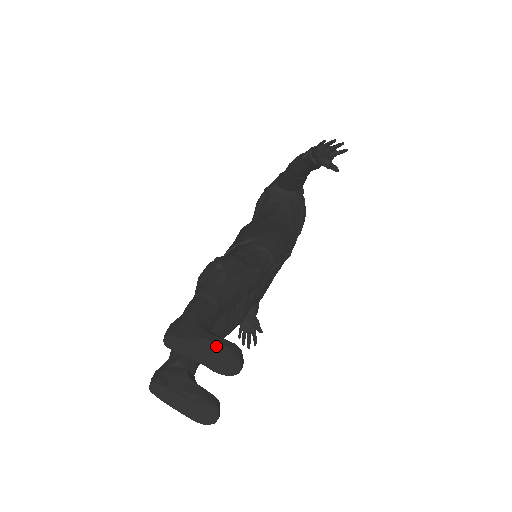
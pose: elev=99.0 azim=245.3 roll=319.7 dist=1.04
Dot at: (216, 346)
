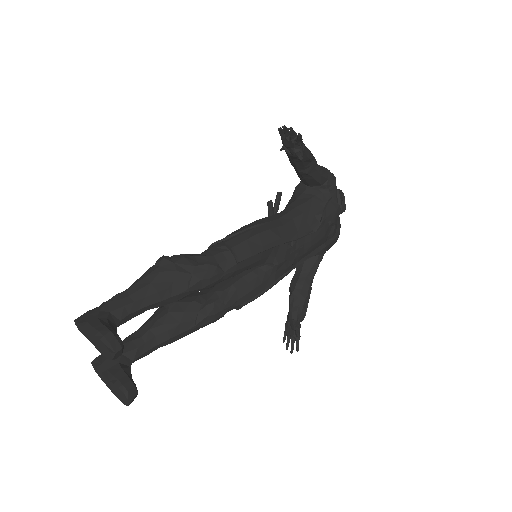
Dot at: (93, 331)
